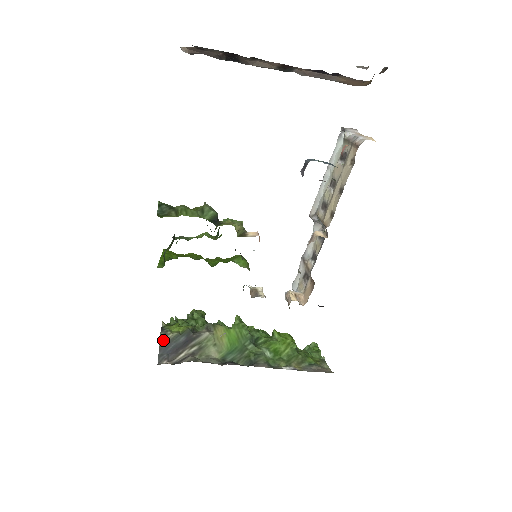
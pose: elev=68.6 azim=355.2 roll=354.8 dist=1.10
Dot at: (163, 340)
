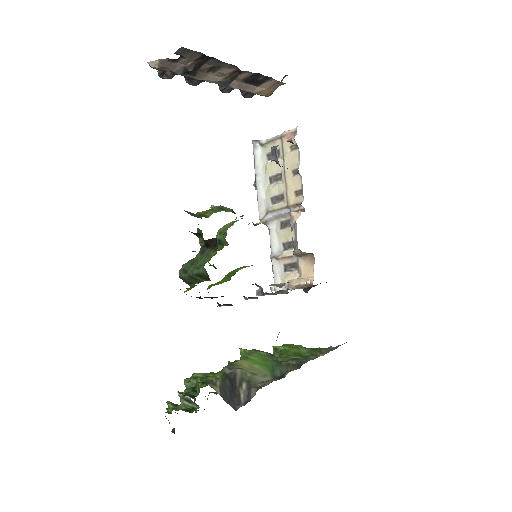
Dot at: (217, 389)
